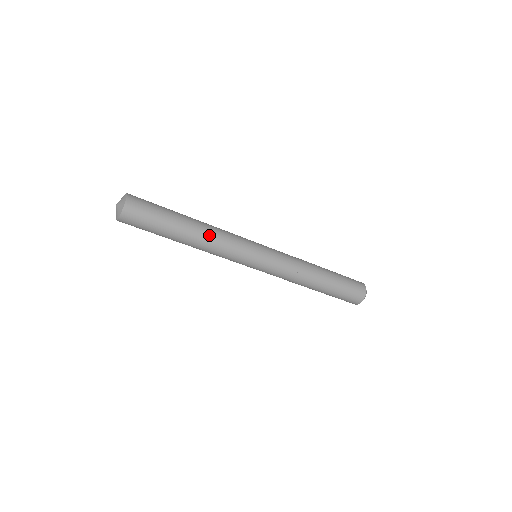
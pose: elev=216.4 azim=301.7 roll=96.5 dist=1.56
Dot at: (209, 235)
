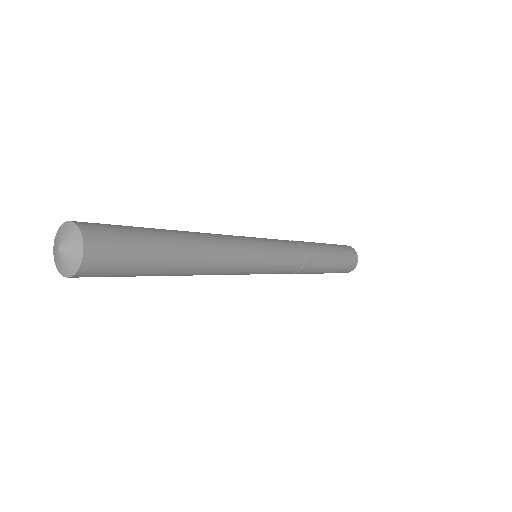
Dot at: (211, 259)
